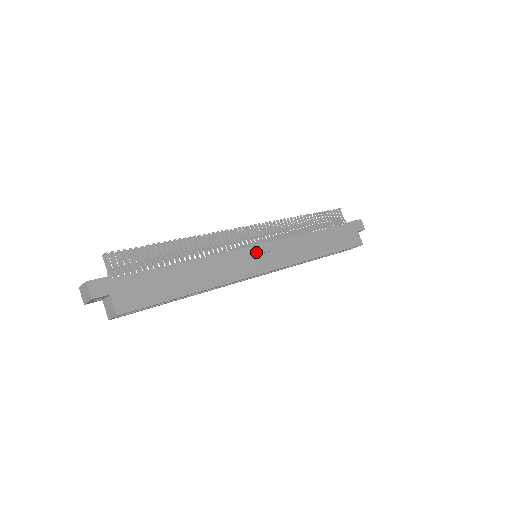
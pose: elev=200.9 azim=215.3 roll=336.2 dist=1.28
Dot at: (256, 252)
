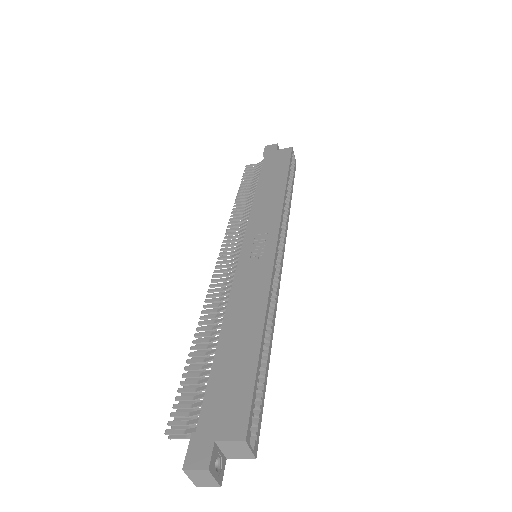
Dot at: (248, 252)
